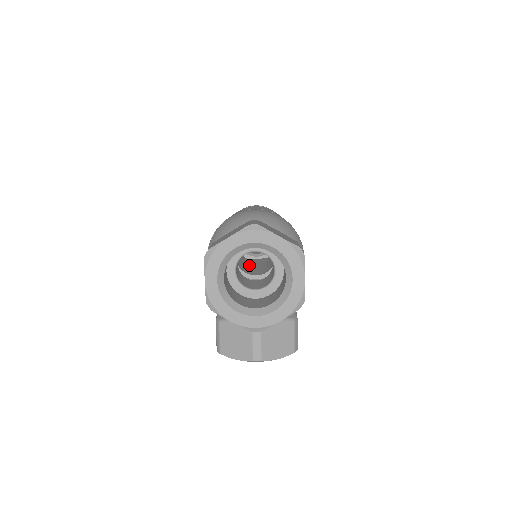
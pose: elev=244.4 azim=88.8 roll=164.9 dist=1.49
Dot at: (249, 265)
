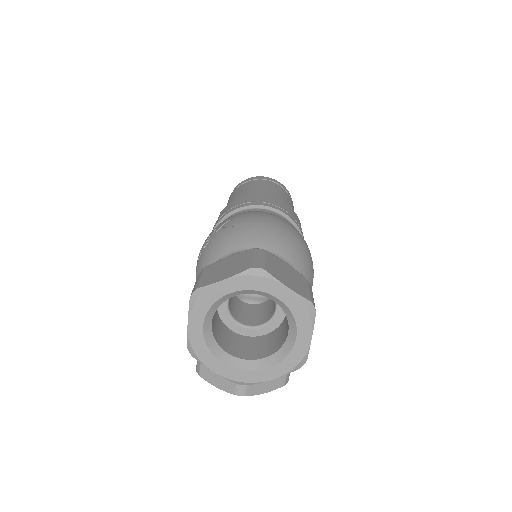
Dot at: occluded
